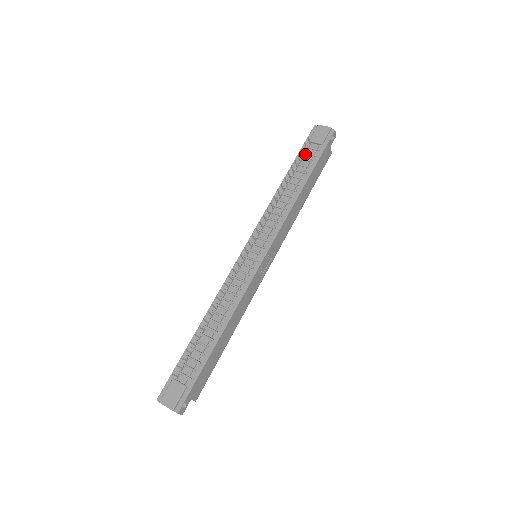
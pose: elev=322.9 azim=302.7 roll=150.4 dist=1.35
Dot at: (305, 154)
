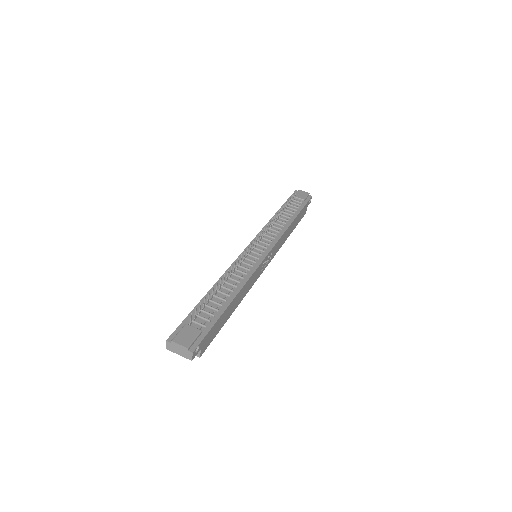
Dot at: (291, 203)
